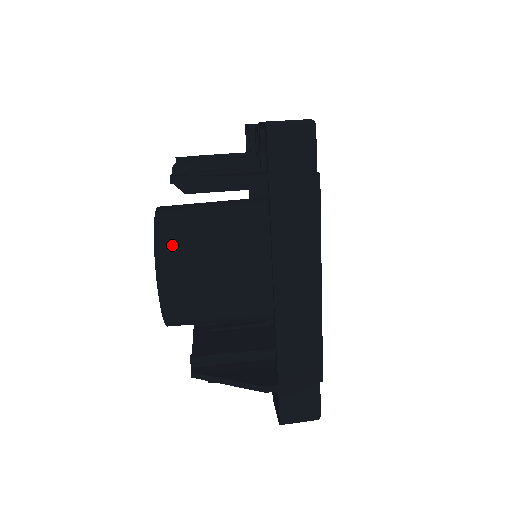
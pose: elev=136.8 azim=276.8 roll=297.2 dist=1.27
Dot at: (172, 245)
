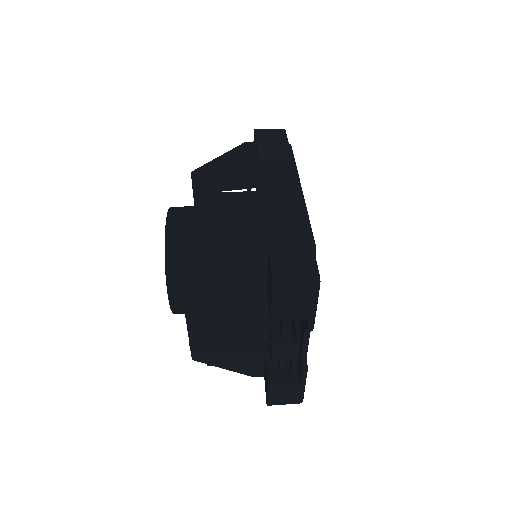
Dot at: (185, 206)
